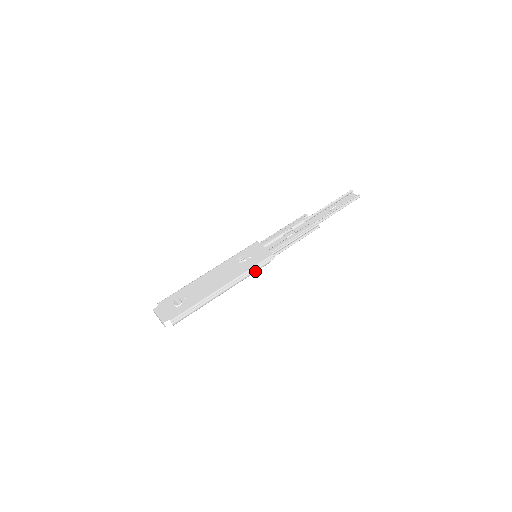
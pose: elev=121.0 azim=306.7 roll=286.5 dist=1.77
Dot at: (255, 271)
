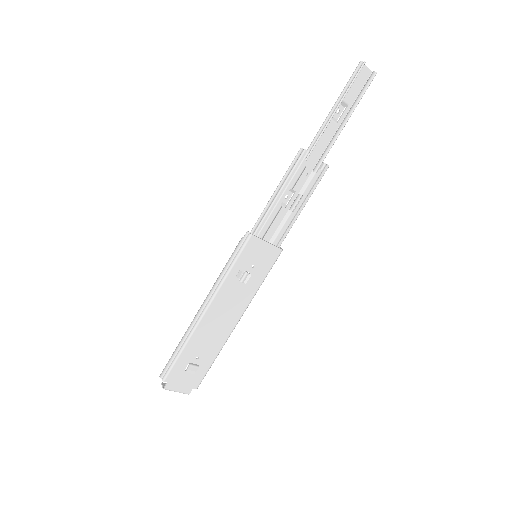
Dot at: occluded
